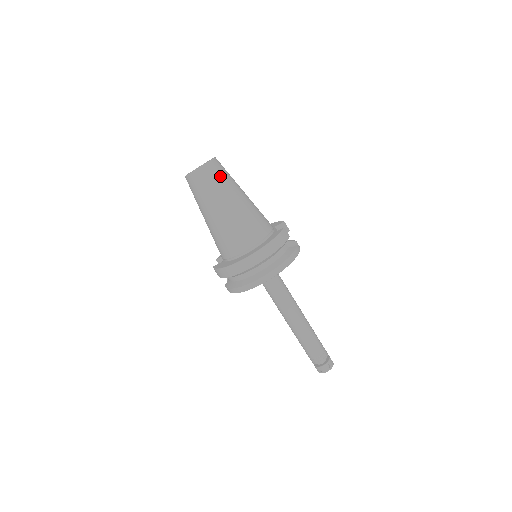
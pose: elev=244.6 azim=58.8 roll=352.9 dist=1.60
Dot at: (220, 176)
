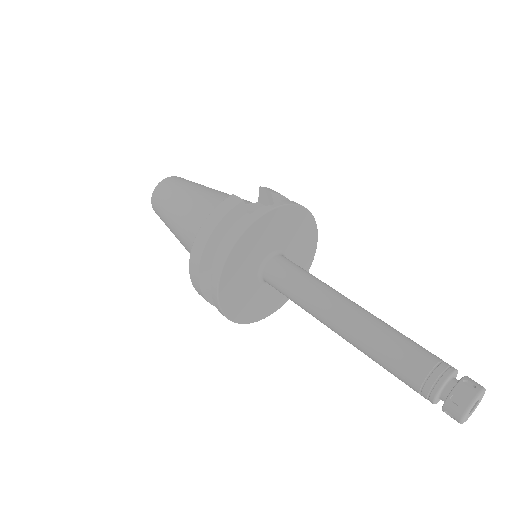
Dot at: (167, 191)
